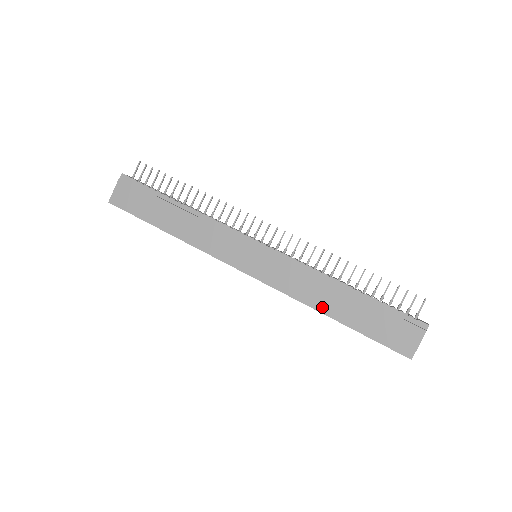
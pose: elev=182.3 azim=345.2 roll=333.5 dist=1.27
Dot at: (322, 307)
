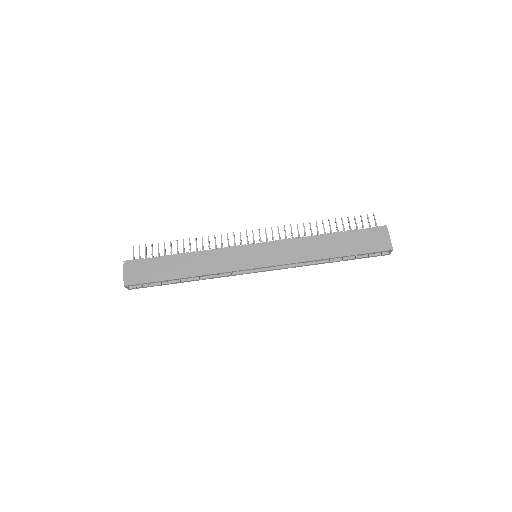
Dot at: (320, 255)
